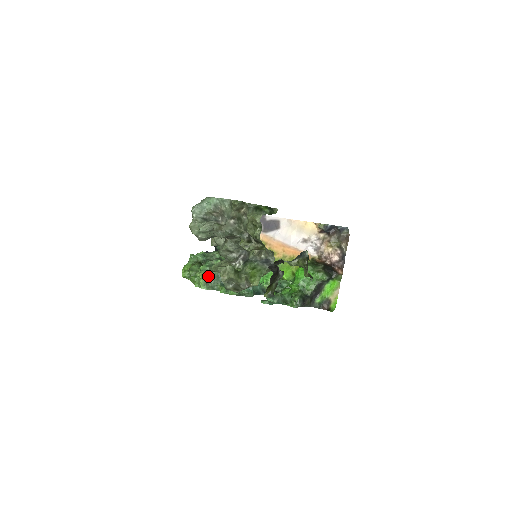
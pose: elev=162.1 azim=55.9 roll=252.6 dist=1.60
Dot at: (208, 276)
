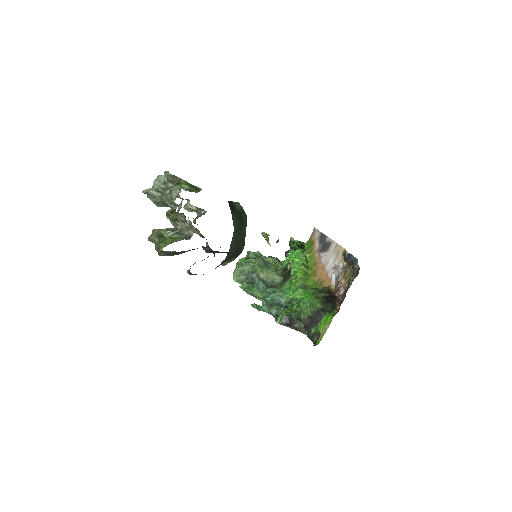
Dot at: (239, 269)
